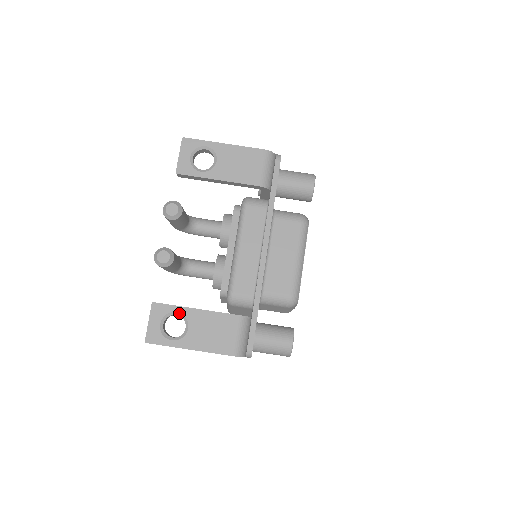
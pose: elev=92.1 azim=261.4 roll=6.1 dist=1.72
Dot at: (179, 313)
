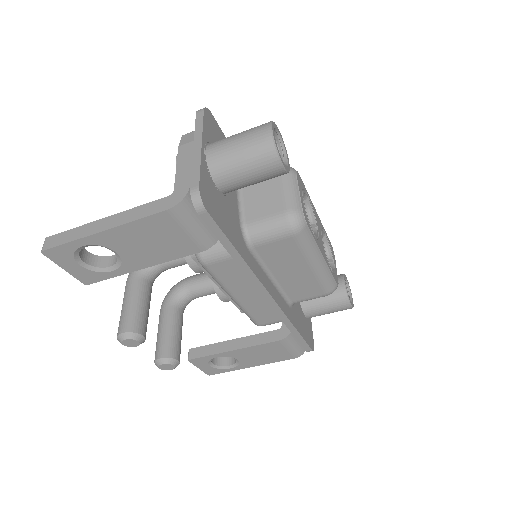
Dot at: occluded
